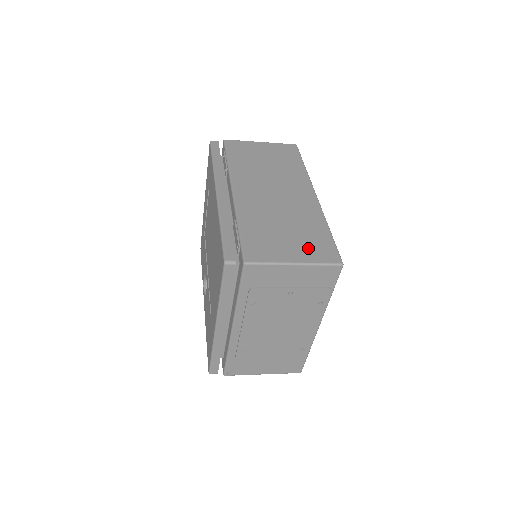
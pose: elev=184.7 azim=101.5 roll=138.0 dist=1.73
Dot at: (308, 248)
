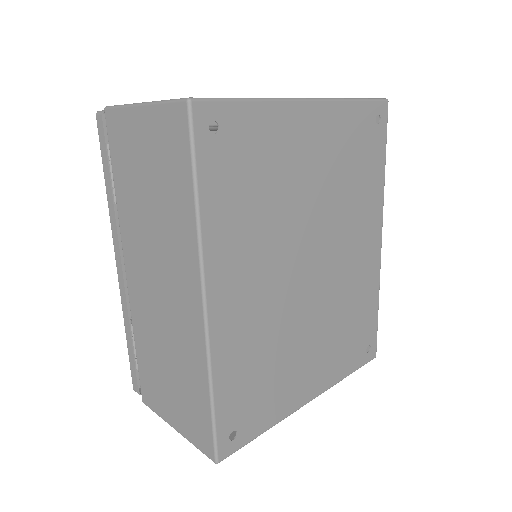
Dot at: (186, 416)
